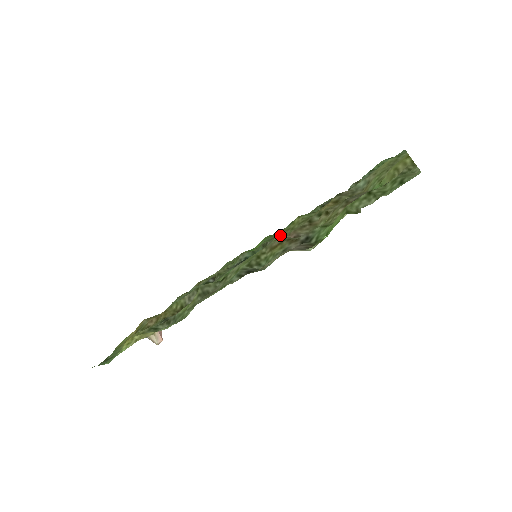
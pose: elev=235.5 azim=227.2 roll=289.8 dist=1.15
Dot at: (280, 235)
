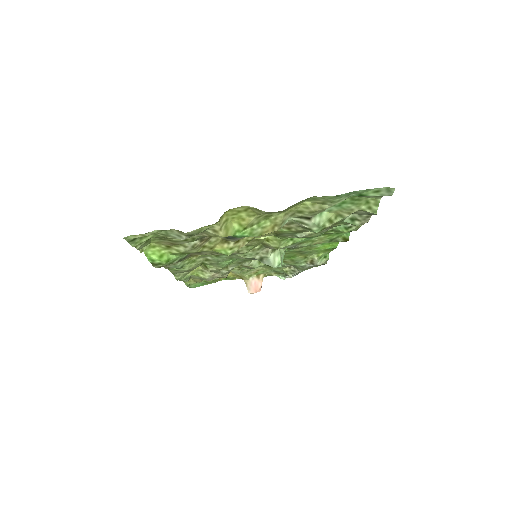
Dot at: (257, 245)
